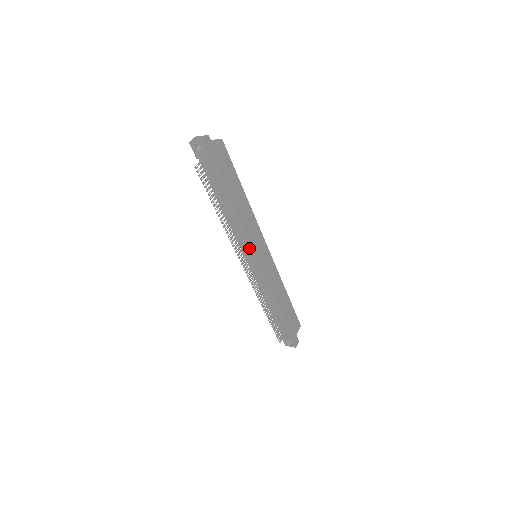
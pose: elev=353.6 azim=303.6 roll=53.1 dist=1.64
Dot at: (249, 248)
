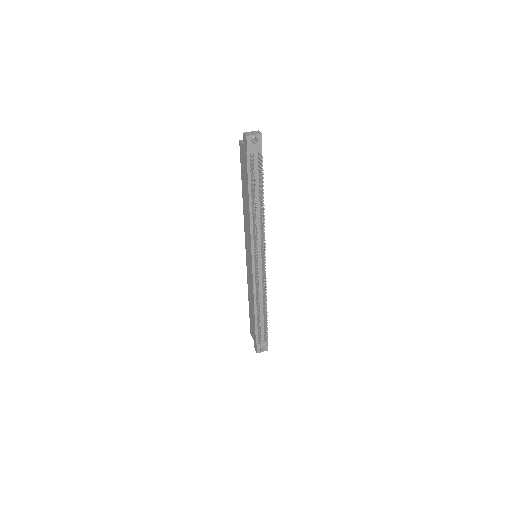
Dot at: (262, 245)
